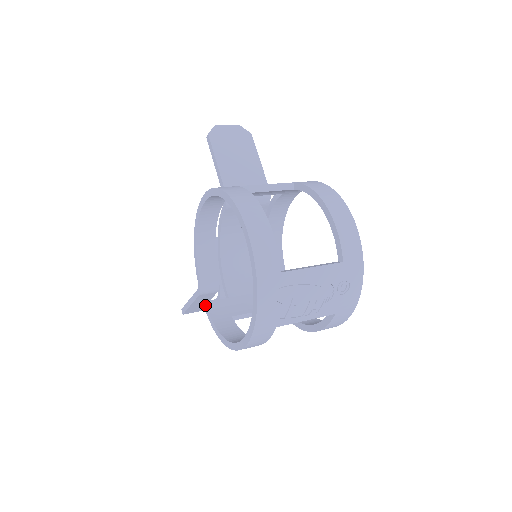
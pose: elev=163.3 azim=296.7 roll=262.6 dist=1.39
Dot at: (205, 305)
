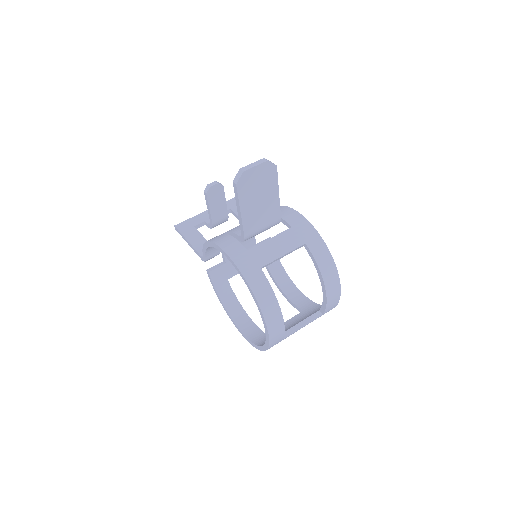
Dot at: (208, 274)
